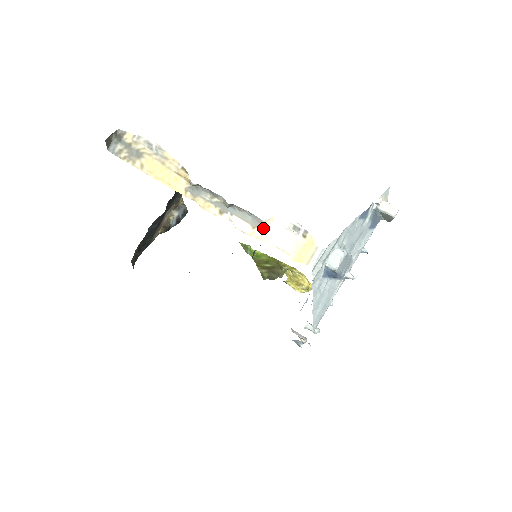
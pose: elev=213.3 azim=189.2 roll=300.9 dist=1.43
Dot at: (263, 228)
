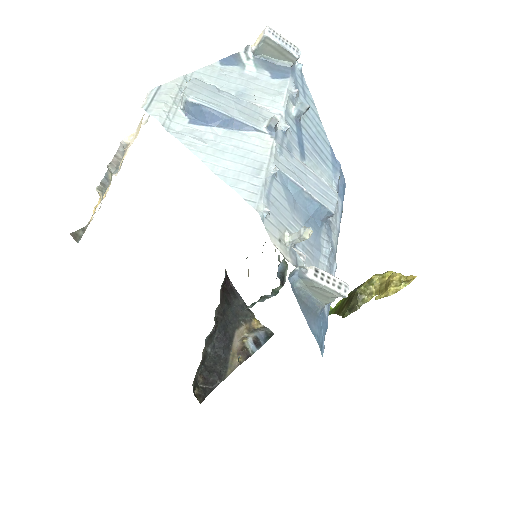
Dot at: occluded
